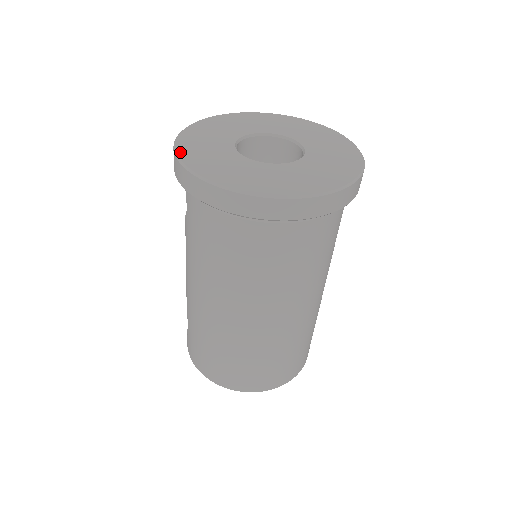
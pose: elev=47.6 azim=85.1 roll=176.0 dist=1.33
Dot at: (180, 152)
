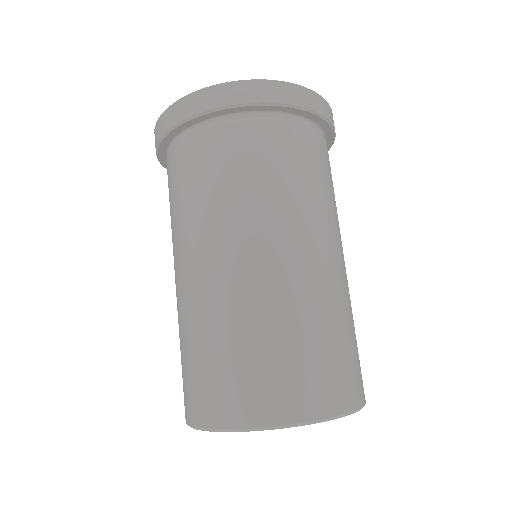
Dot at: occluded
